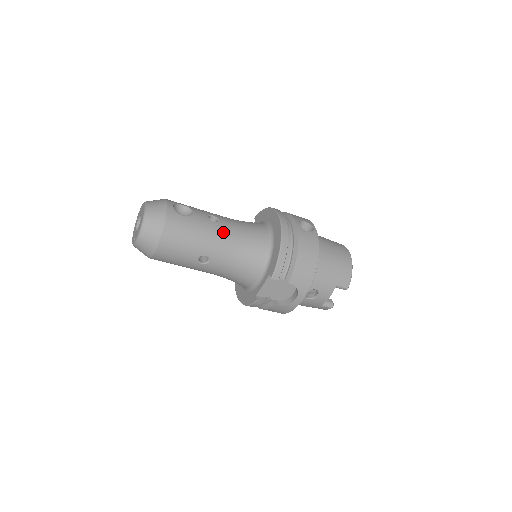
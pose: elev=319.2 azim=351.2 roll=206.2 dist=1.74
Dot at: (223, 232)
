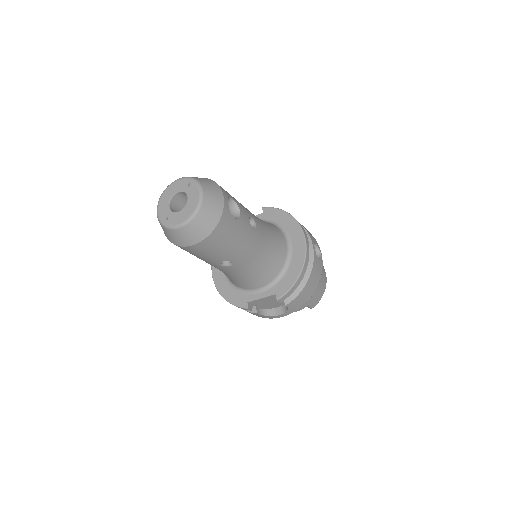
Dot at: (257, 242)
